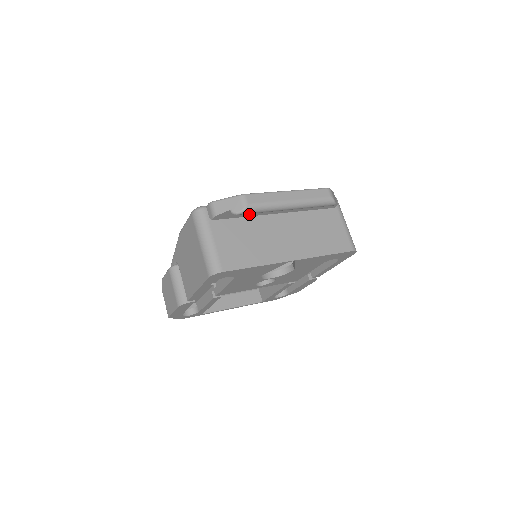
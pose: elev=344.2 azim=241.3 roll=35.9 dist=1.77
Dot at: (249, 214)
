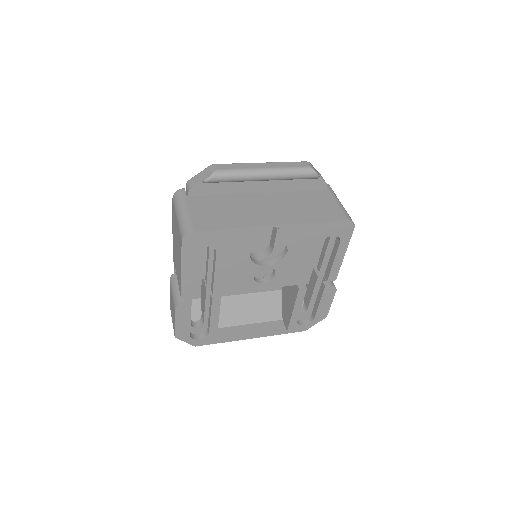
Dot at: (227, 190)
